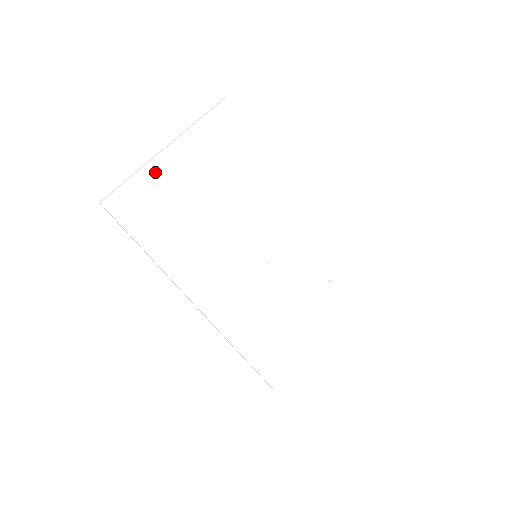
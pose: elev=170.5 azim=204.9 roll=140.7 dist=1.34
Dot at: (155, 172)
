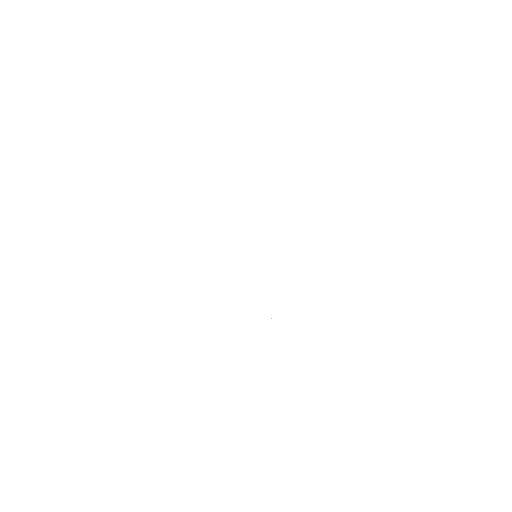
Dot at: (152, 287)
